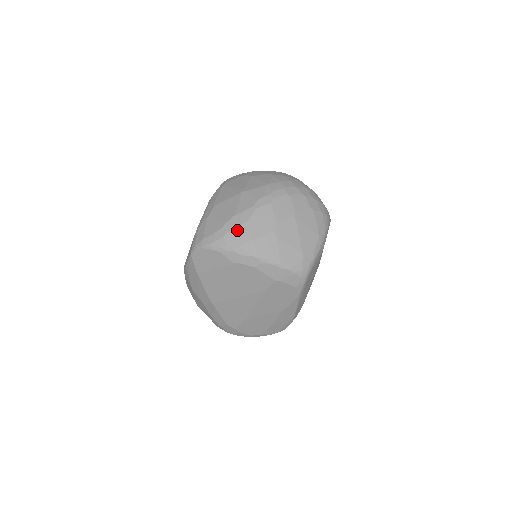
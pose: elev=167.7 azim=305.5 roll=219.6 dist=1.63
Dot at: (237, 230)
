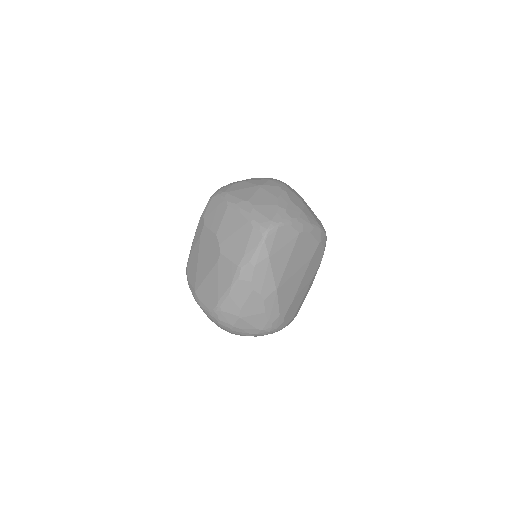
Dot at: (290, 206)
